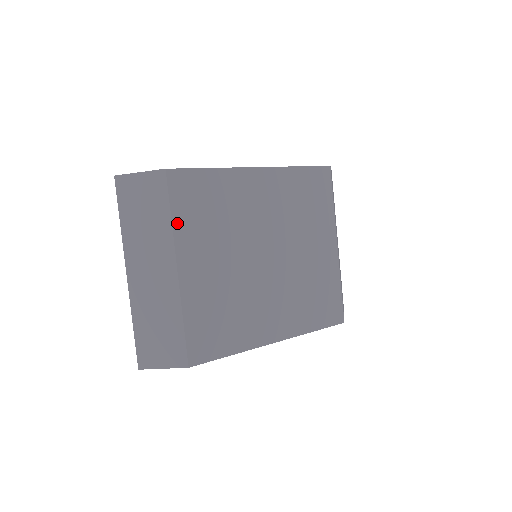
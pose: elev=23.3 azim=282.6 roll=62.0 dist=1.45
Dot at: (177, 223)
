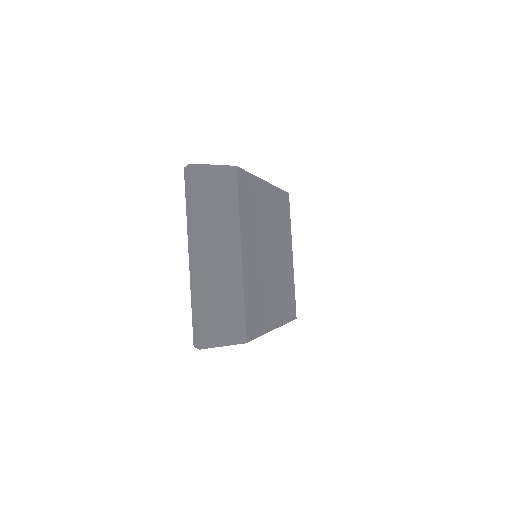
Dot at: (241, 214)
